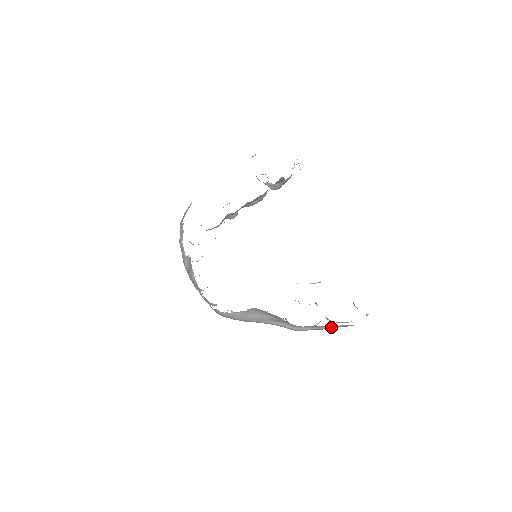
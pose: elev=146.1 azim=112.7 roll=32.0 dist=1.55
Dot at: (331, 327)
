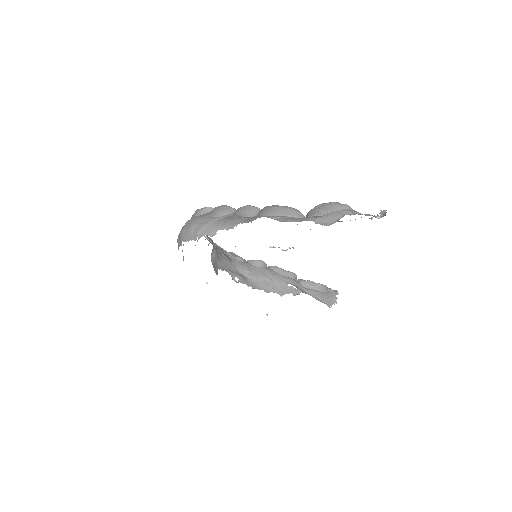
Dot at: occluded
